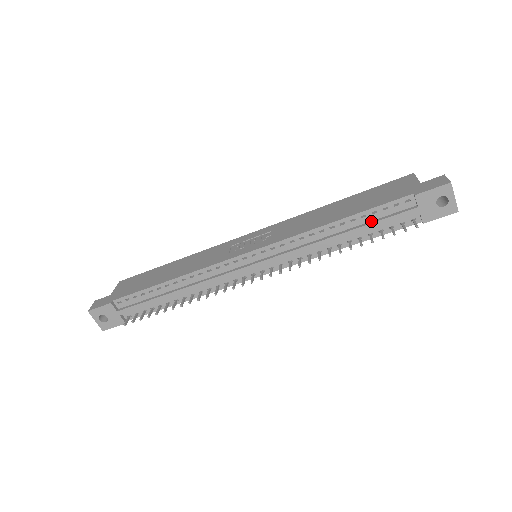
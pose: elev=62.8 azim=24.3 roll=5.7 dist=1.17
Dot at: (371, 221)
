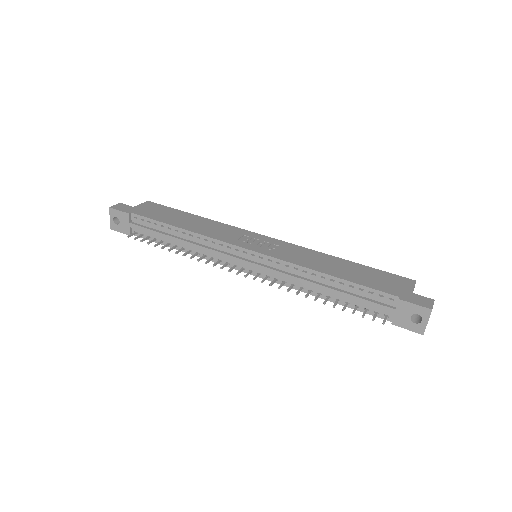
Dot at: (354, 294)
